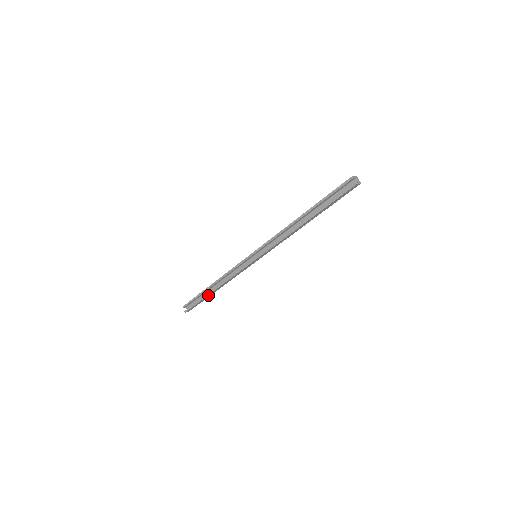
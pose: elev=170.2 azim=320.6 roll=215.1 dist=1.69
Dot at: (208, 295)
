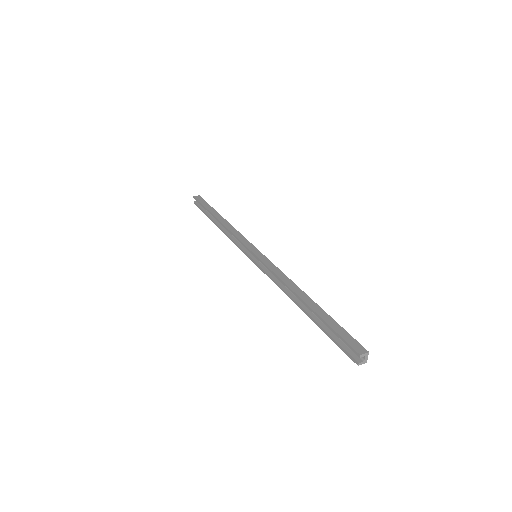
Dot at: (212, 220)
